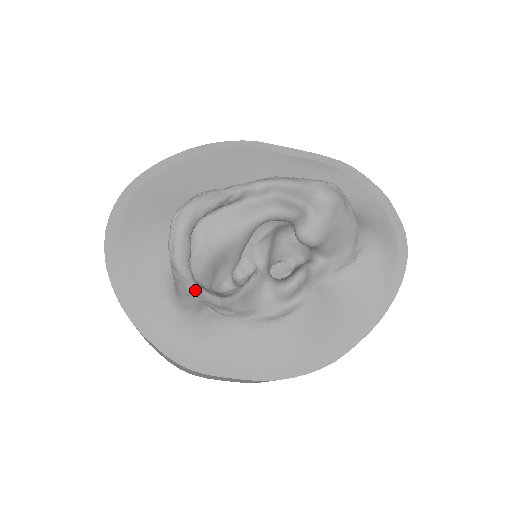
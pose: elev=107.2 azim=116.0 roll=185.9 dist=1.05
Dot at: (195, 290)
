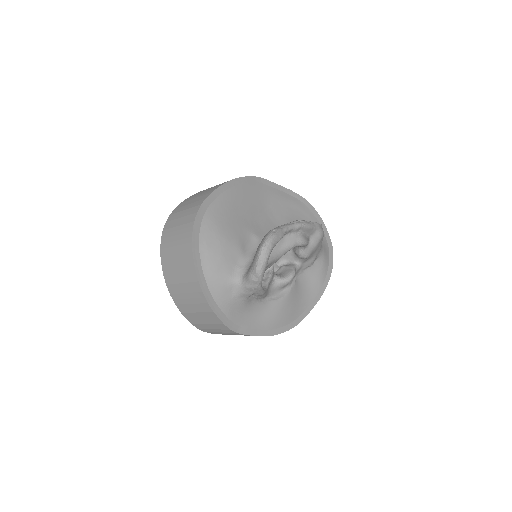
Dot at: (260, 288)
